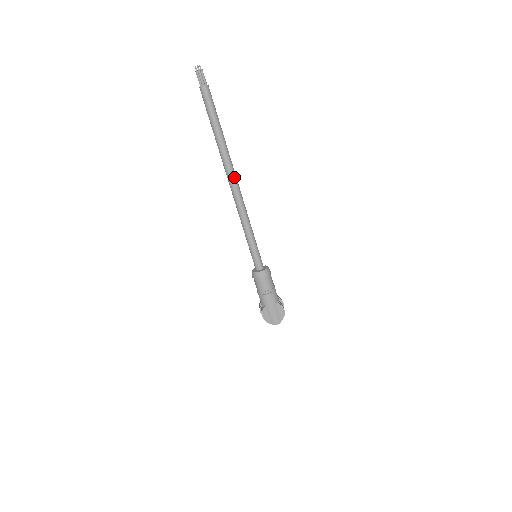
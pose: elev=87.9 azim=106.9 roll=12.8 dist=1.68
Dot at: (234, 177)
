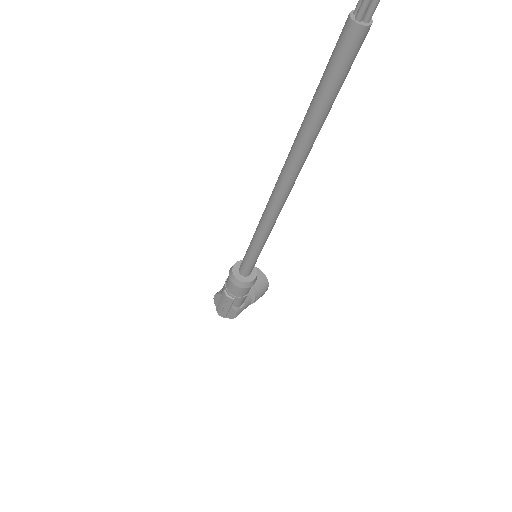
Dot at: (286, 186)
